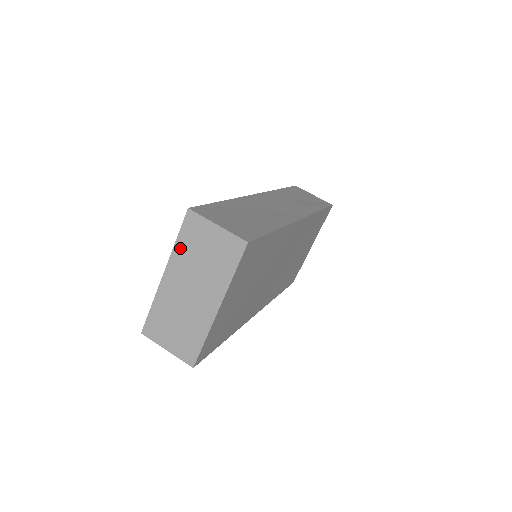
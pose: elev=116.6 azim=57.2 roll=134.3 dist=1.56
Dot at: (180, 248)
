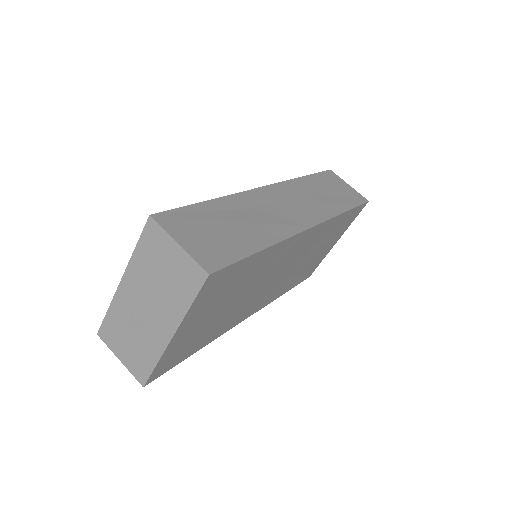
Dot at: (138, 258)
